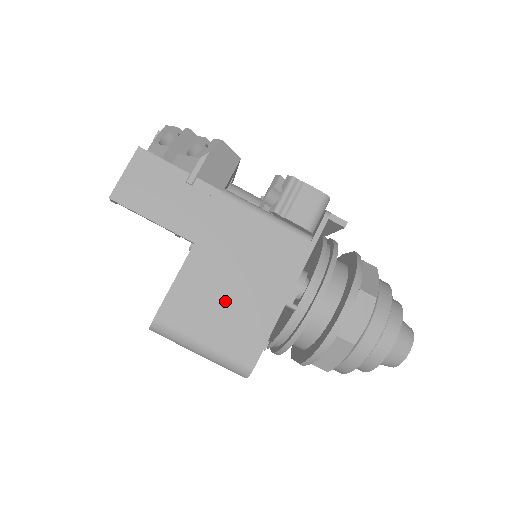
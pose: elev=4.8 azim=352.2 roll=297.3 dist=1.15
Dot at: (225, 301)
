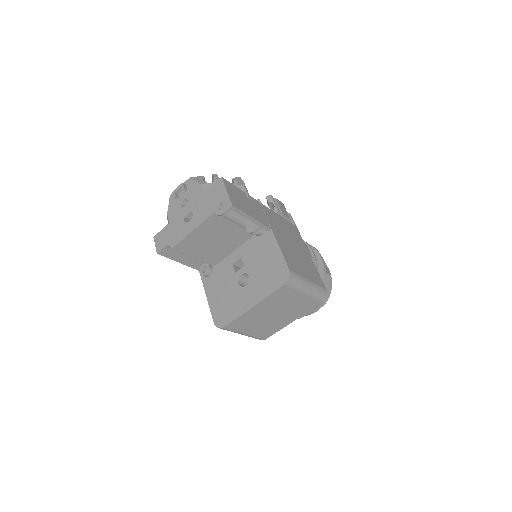
Dot at: (299, 258)
